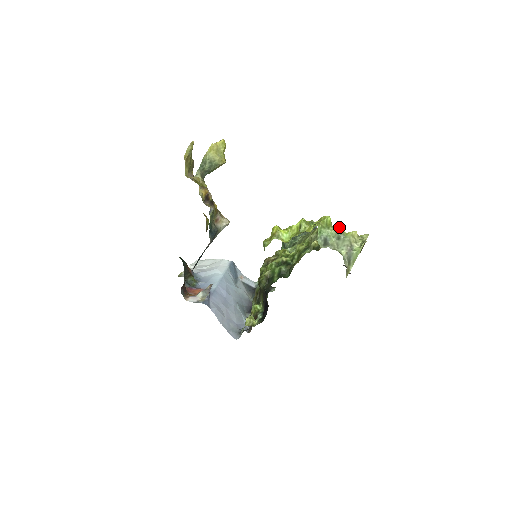
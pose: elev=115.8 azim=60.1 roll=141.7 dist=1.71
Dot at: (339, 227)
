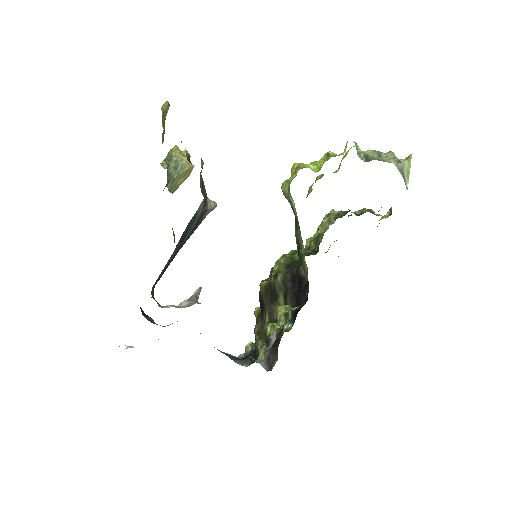
Dot at: (348, 216)
